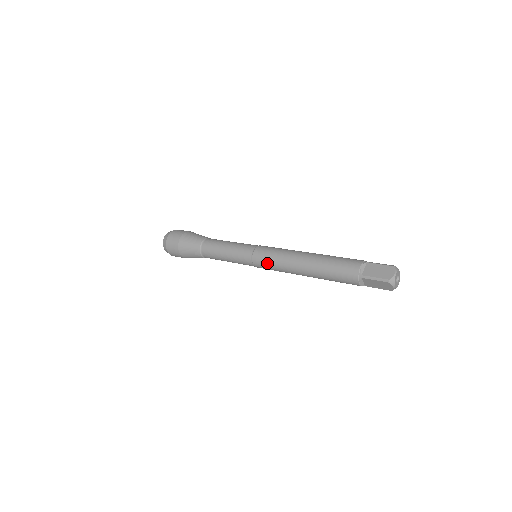
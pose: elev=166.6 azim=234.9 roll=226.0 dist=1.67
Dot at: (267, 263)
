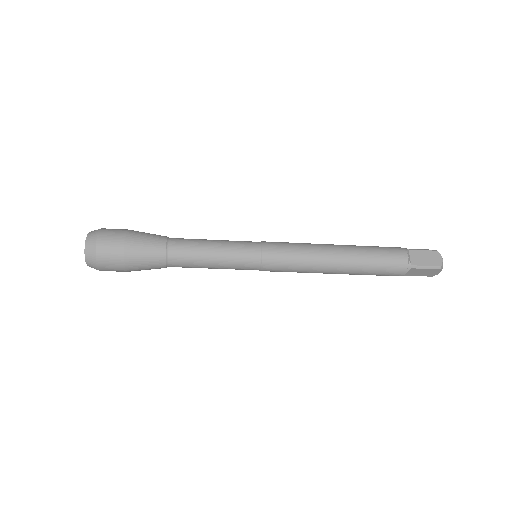
Dot at: (285, 265)
